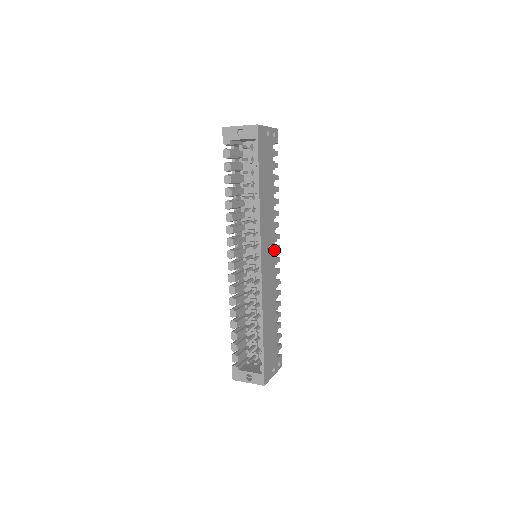
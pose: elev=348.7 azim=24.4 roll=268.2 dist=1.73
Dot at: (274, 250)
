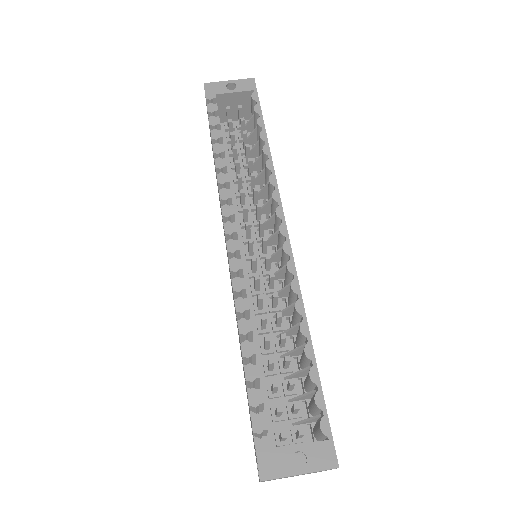
Dot at: occluded
